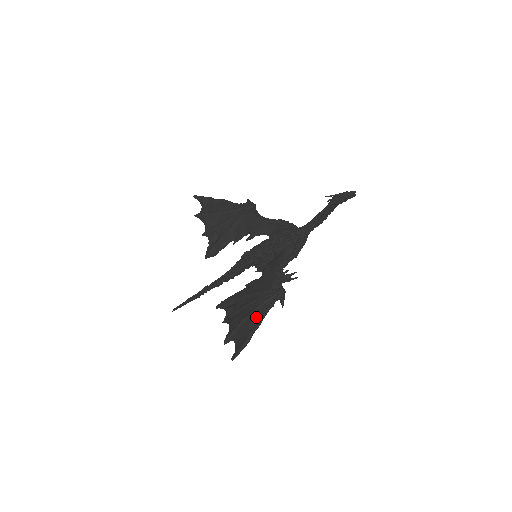
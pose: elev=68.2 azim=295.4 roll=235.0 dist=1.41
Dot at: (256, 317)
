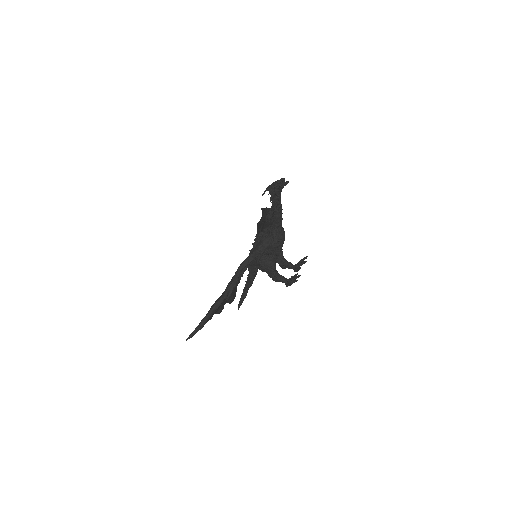
Dot at: (212, 306)
